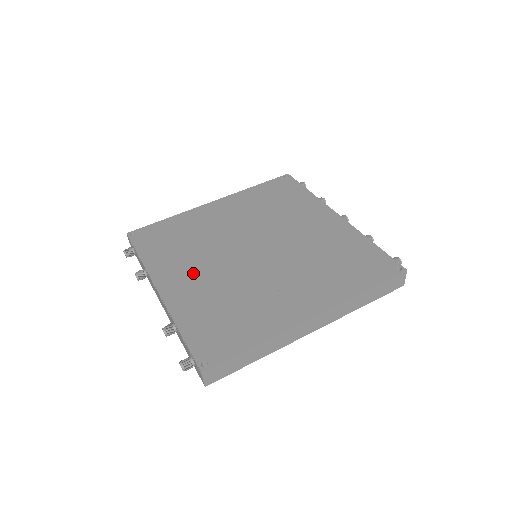
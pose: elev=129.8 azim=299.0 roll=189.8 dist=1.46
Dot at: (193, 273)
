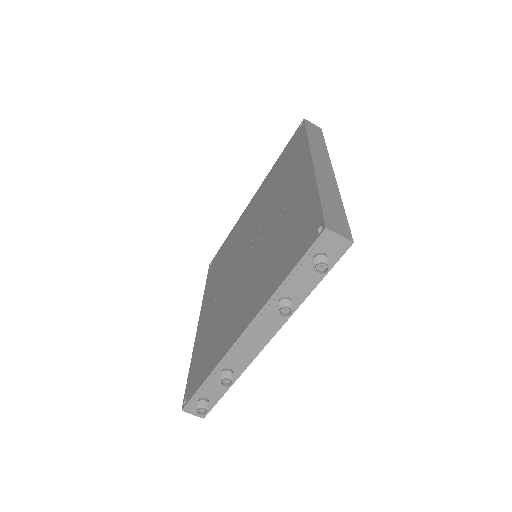
Dot at: (242, 302)
